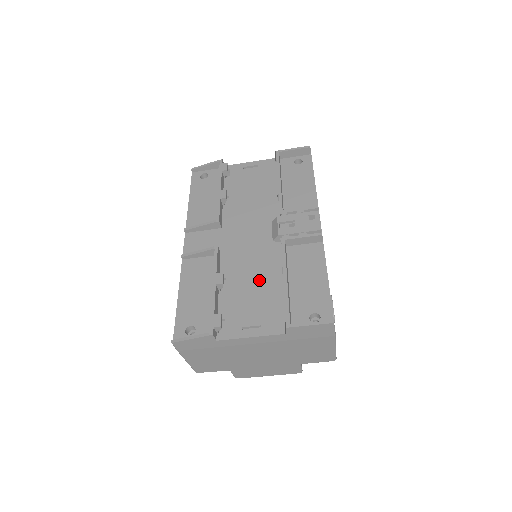
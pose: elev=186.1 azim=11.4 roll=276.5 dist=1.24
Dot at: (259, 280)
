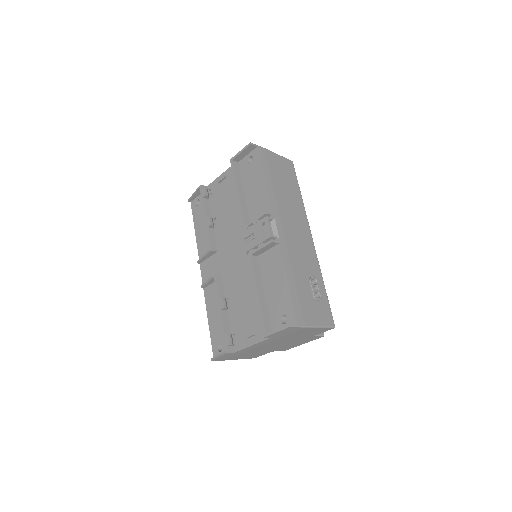
Dot at: (247, 294)
